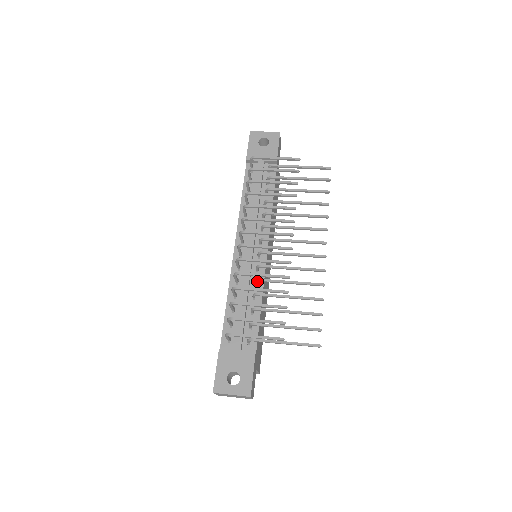
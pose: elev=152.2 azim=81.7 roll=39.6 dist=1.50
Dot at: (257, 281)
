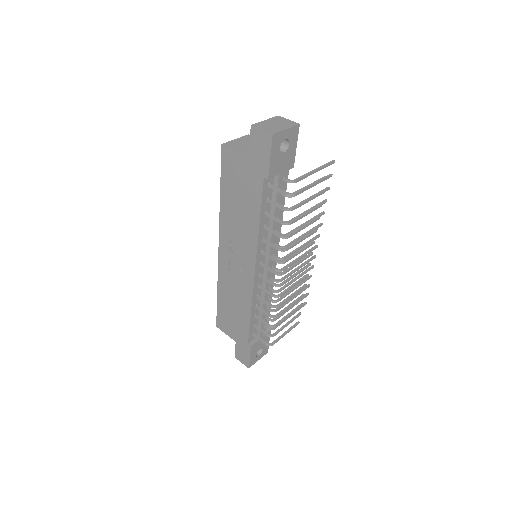
Dot at: (277, 292)
